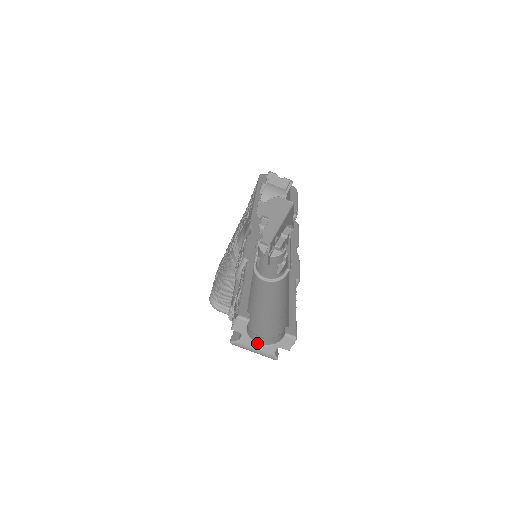
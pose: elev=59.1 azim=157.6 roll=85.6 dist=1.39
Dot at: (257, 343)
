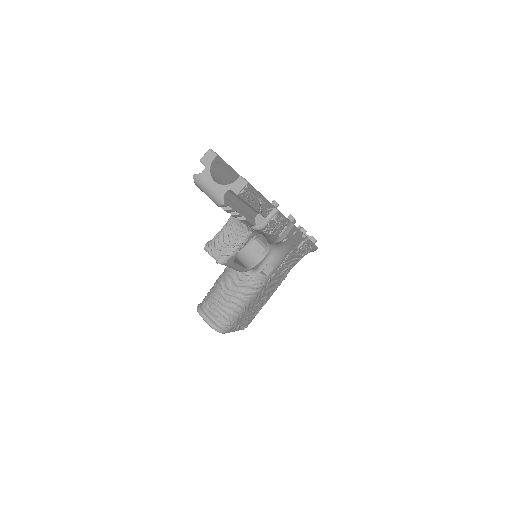
Dot at: (214, 180)
